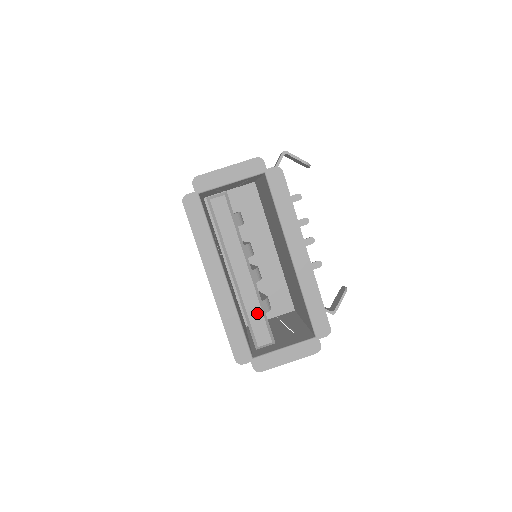
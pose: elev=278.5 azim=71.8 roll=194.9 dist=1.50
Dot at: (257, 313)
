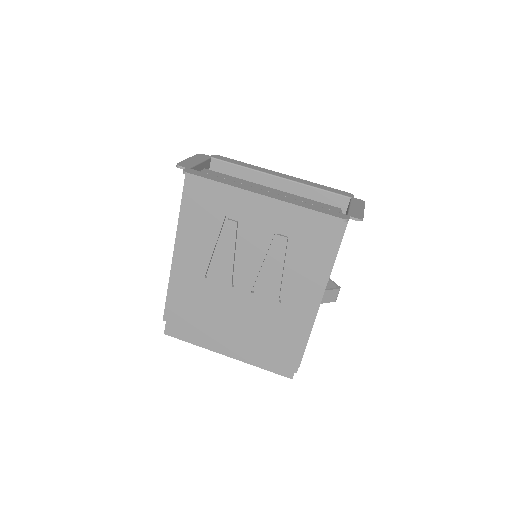
Dot at: (309, 201)
